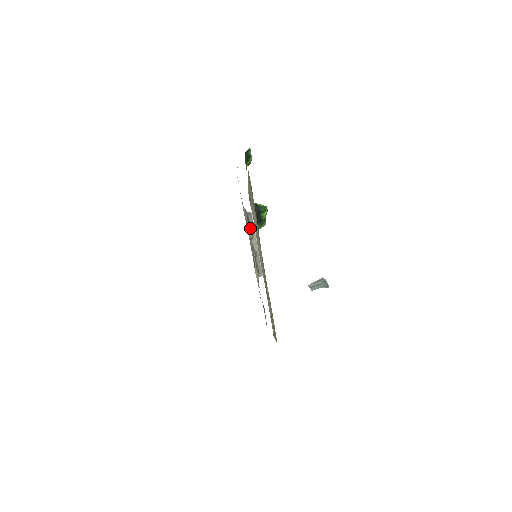
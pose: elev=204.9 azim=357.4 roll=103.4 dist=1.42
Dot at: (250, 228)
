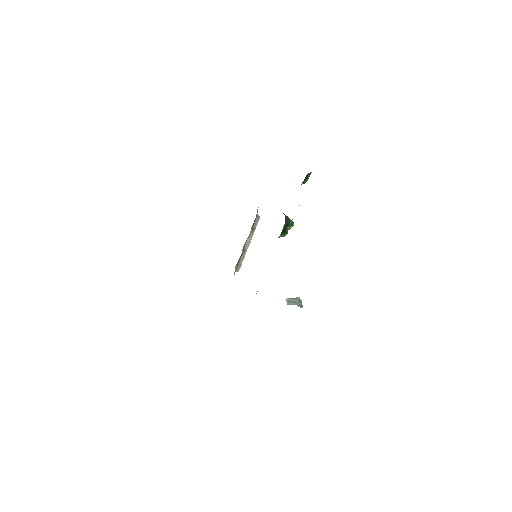
Dot at: (252, 228)
